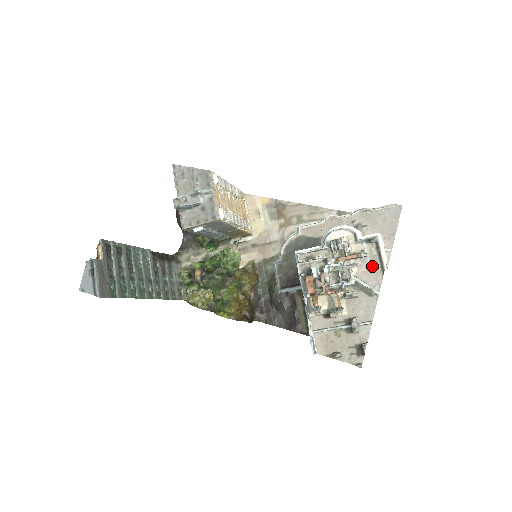
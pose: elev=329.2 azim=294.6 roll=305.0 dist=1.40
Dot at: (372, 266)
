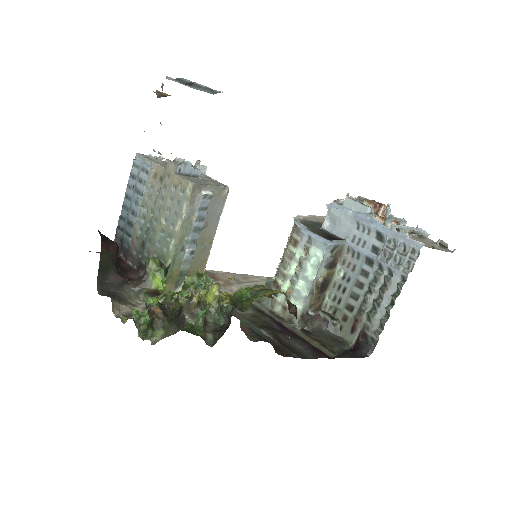
Dot at: occluded
